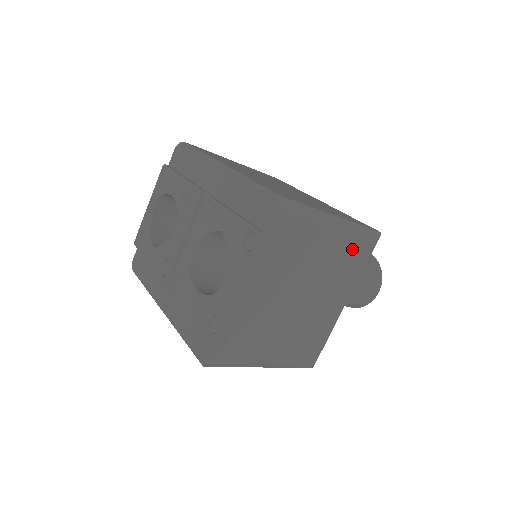
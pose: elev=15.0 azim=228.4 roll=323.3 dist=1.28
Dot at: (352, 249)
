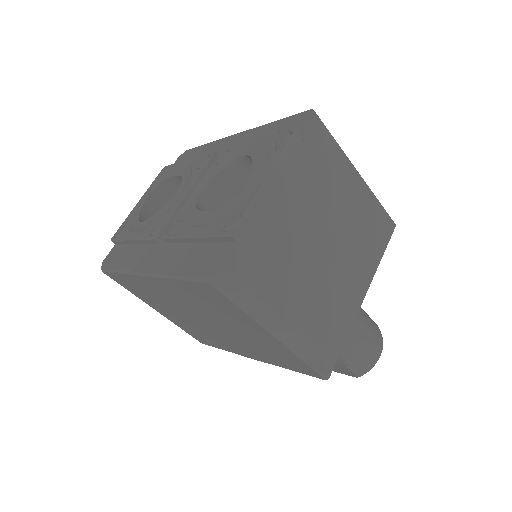
Dot at: (375, 214)
